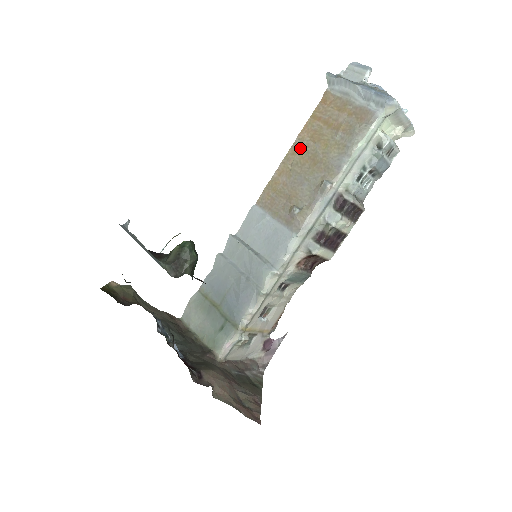
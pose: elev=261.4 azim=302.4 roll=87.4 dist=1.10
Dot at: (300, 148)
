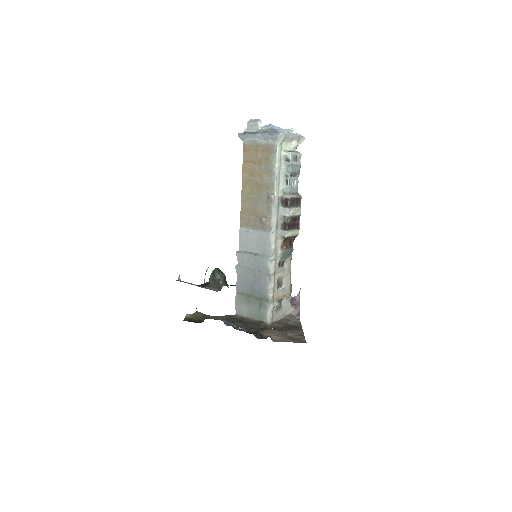
Dot at: (247, 183)
